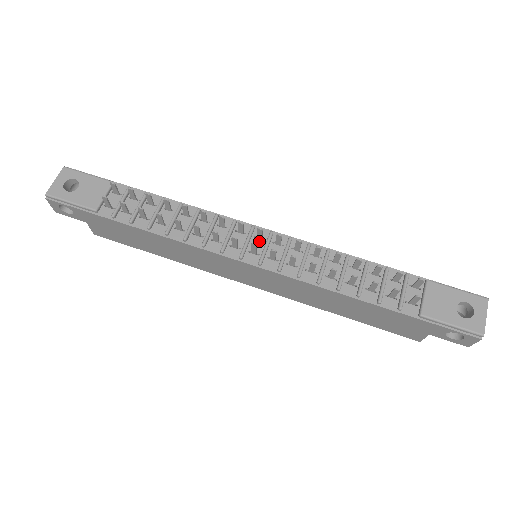
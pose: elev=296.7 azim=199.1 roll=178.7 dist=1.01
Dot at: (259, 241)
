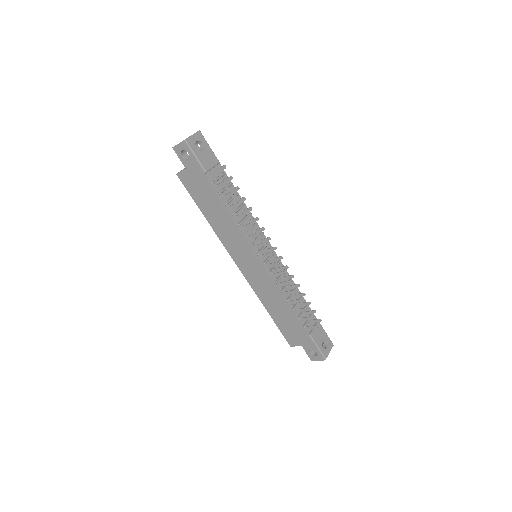
Dot at: (268, 252)
